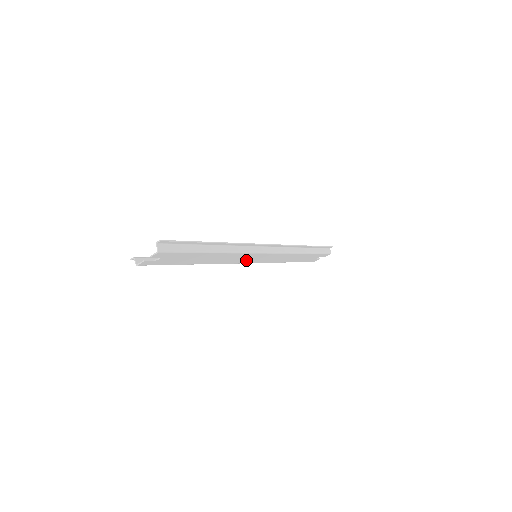
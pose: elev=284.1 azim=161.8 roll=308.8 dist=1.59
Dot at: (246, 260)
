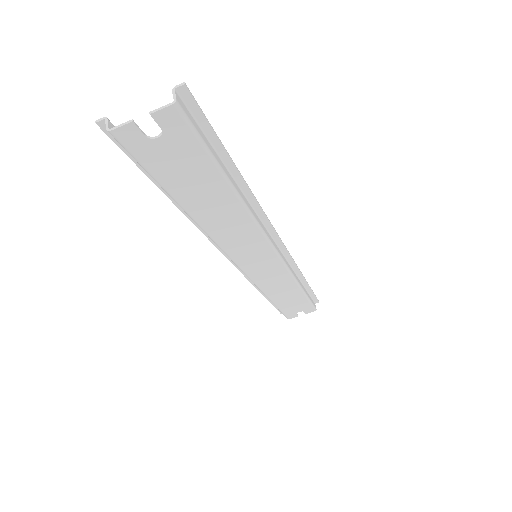
Dot at: (243, 255)
